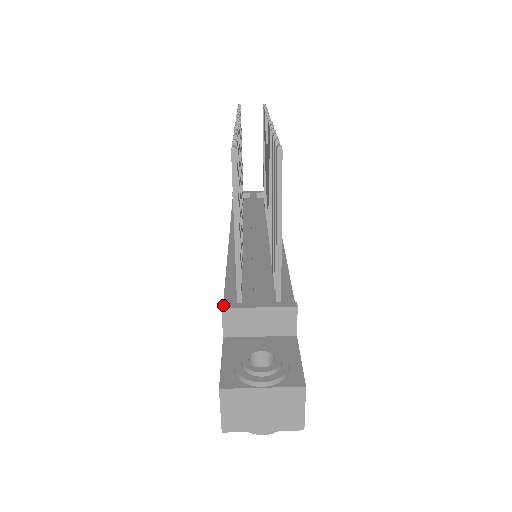
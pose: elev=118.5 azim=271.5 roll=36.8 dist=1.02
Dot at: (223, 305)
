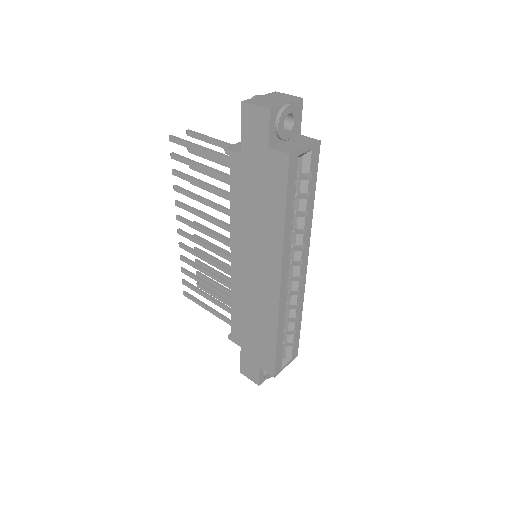
Dot at: (225, 151)
